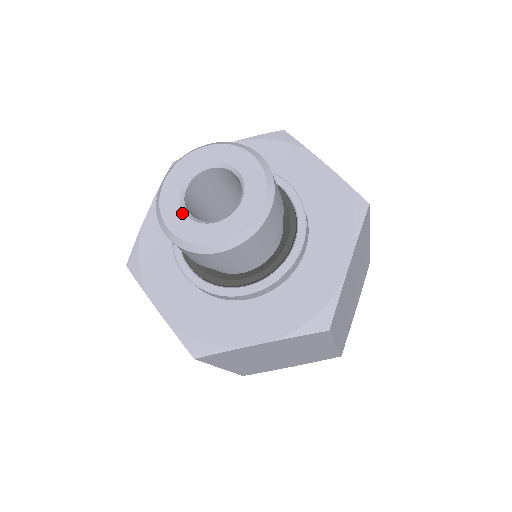
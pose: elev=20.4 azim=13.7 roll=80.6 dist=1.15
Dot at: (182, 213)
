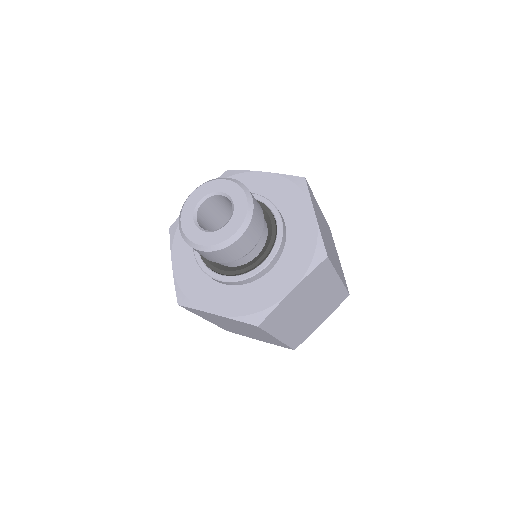
Dot at: (192, 217)
